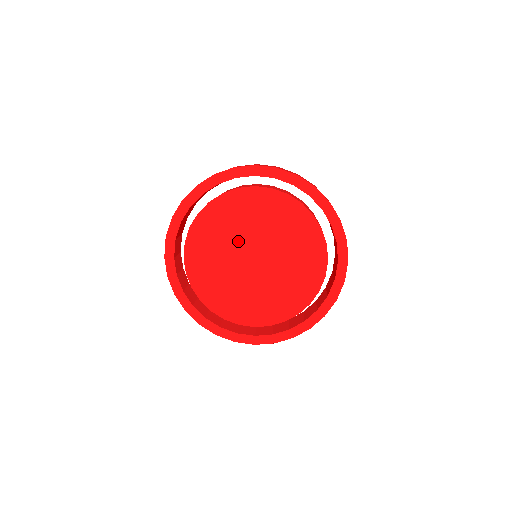
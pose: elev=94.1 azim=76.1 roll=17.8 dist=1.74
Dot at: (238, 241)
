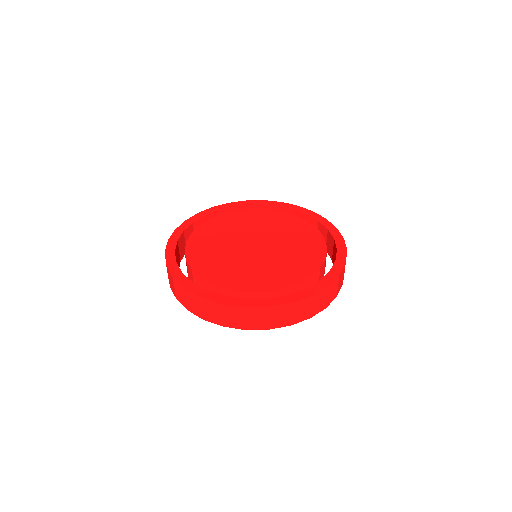
Dot at: (235, 239)
